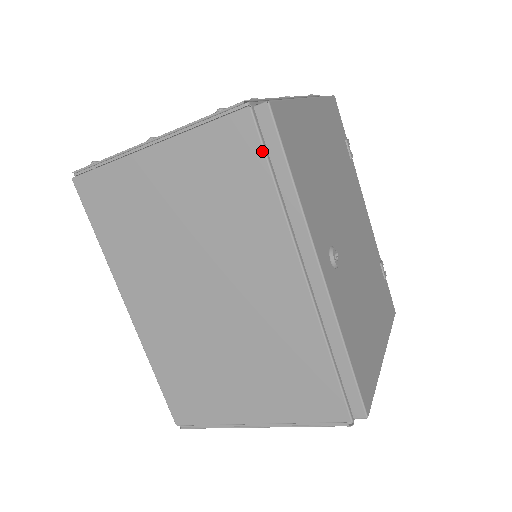
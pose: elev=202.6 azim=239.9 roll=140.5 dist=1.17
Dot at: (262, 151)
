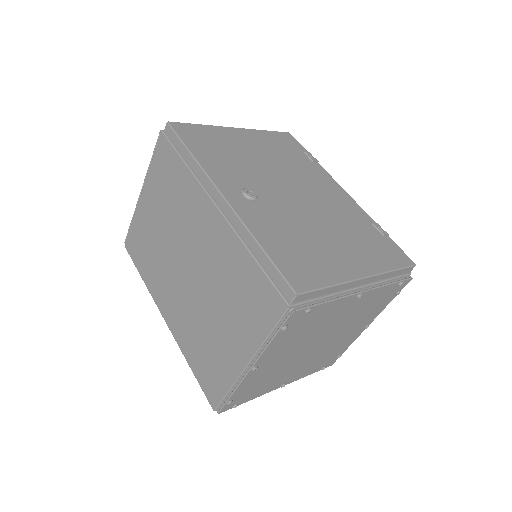
Dot at: (173, 149)
